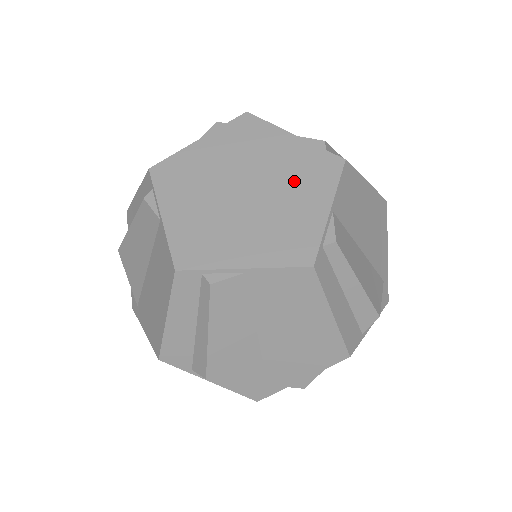
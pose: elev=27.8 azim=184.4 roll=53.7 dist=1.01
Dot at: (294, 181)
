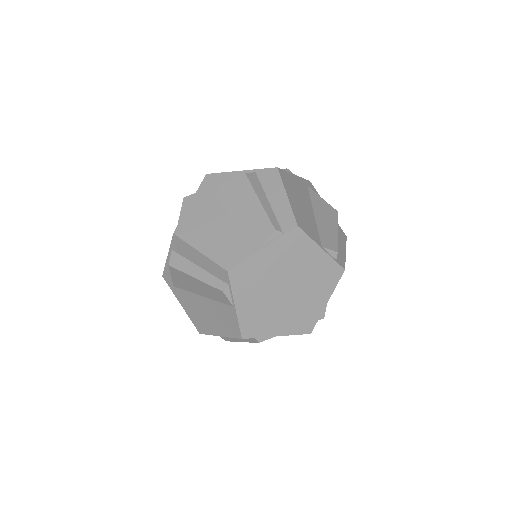
Dot at: (314, 284)
